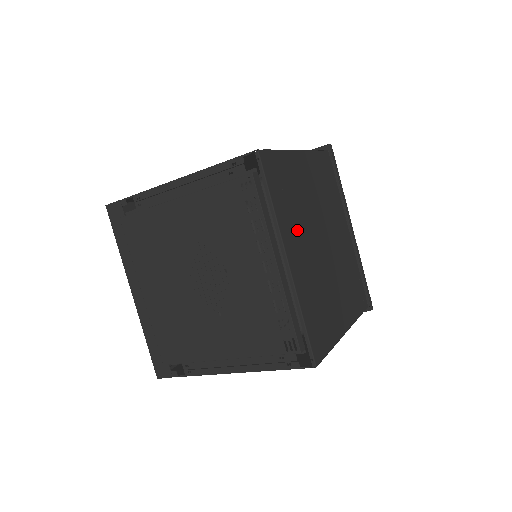
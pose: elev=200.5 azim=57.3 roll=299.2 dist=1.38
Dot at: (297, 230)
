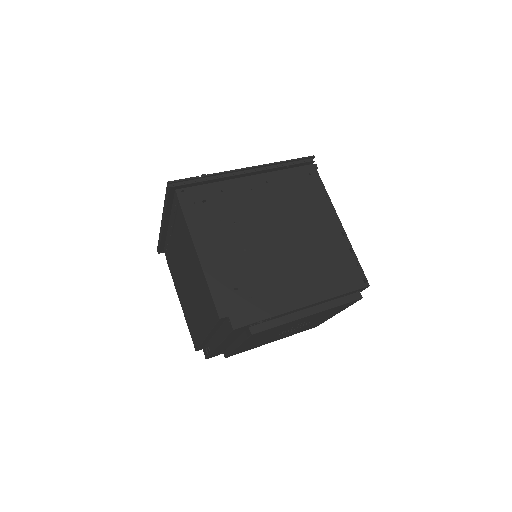
Dot at: occluded
